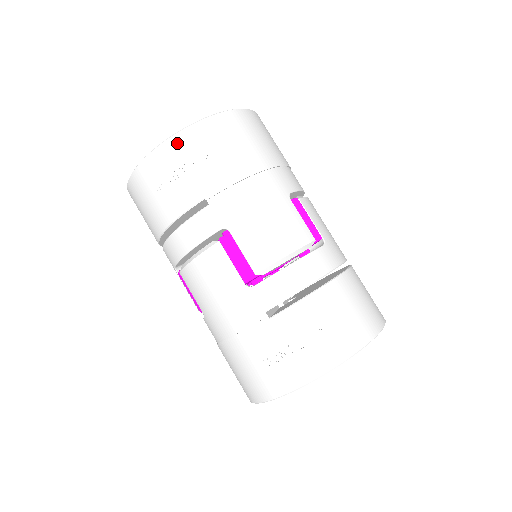
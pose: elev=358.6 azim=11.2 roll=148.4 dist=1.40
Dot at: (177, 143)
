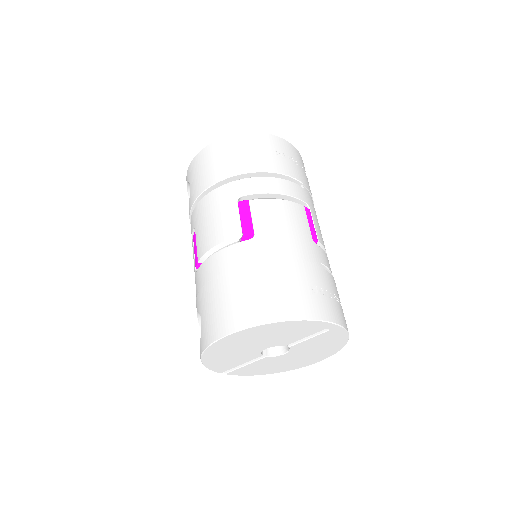
Dot at: (296, 152)
